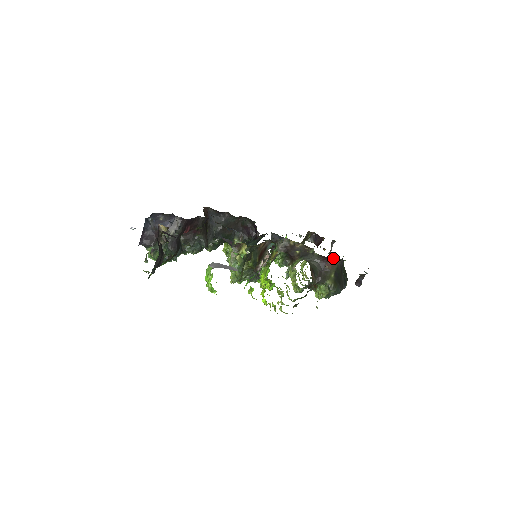
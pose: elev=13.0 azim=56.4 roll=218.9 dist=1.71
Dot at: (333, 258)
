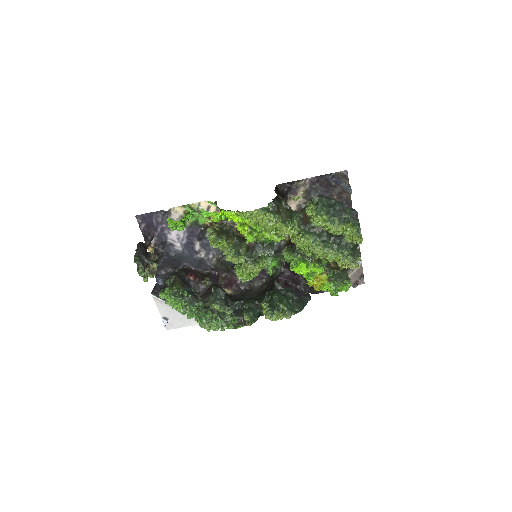
Dot at: occluded
